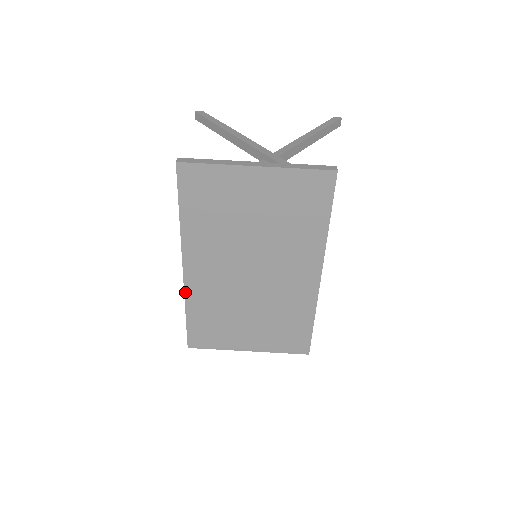
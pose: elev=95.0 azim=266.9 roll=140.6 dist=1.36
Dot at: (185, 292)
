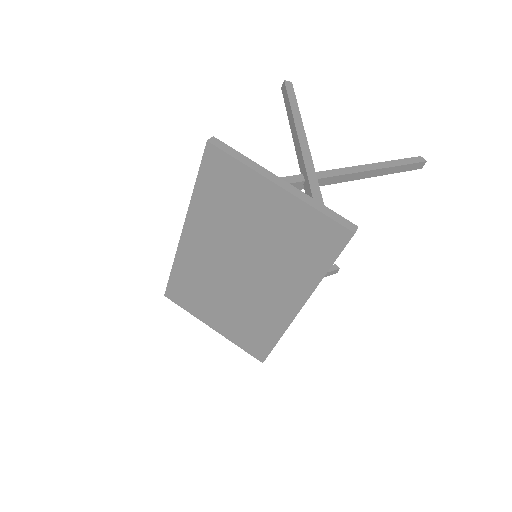
Dot at: (177, 252)
